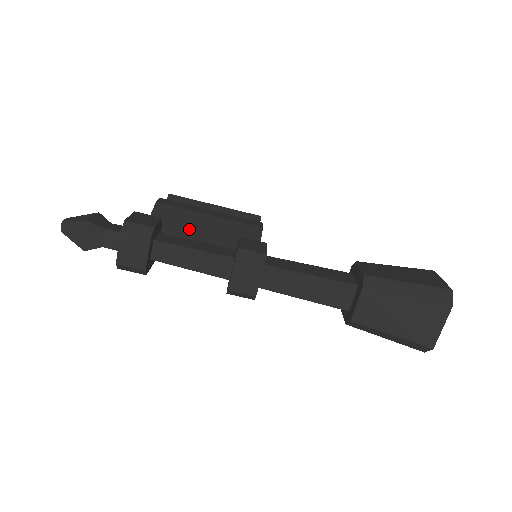
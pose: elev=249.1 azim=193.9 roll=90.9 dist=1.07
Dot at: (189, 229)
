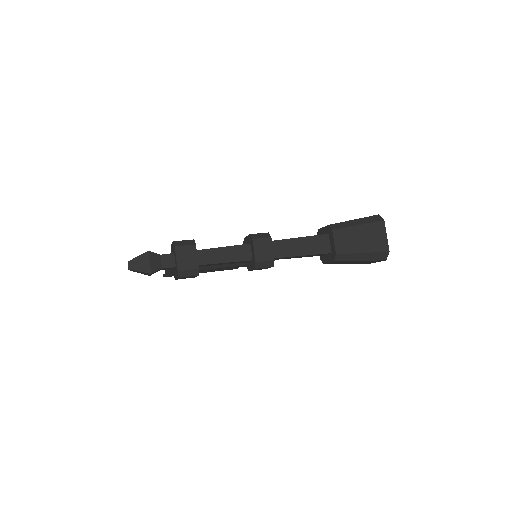
Dot at: occluded
